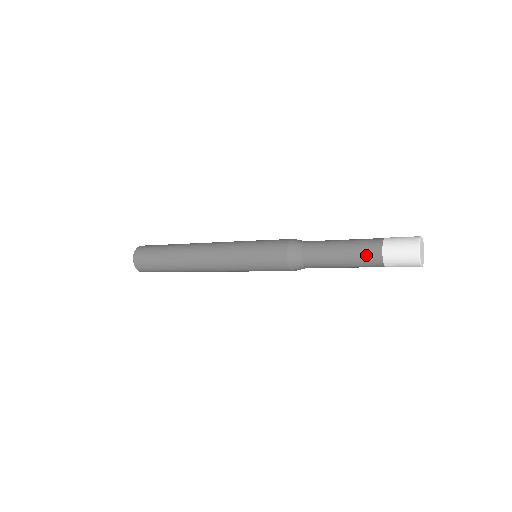
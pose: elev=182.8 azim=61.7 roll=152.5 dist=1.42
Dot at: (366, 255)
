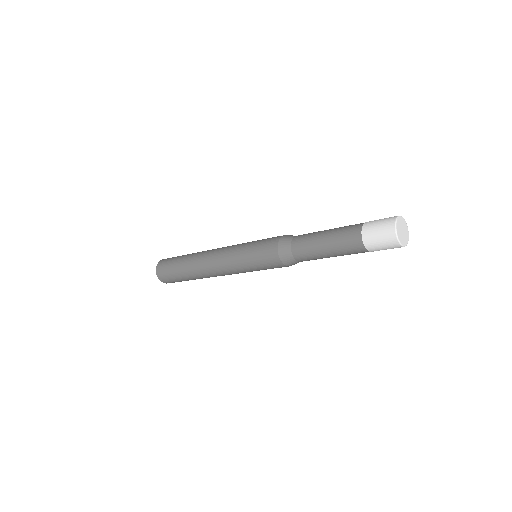
Dot at: (348, 229)
